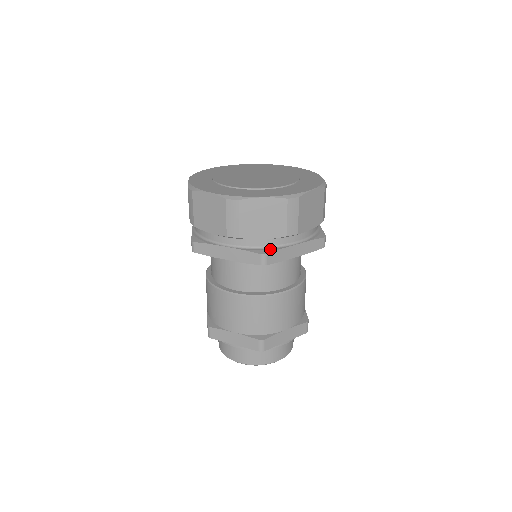
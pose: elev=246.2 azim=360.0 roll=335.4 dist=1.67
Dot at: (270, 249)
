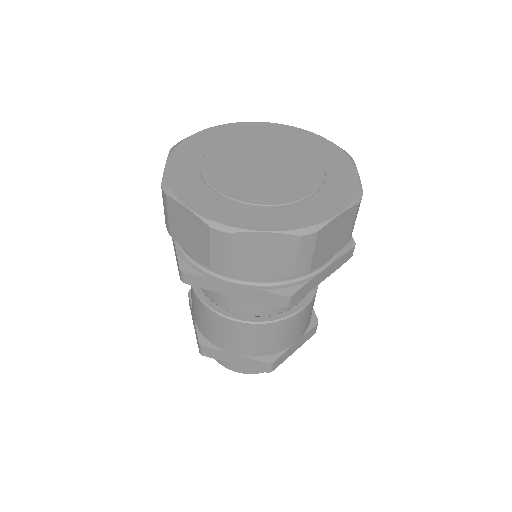
Dot at: (196, 269)
